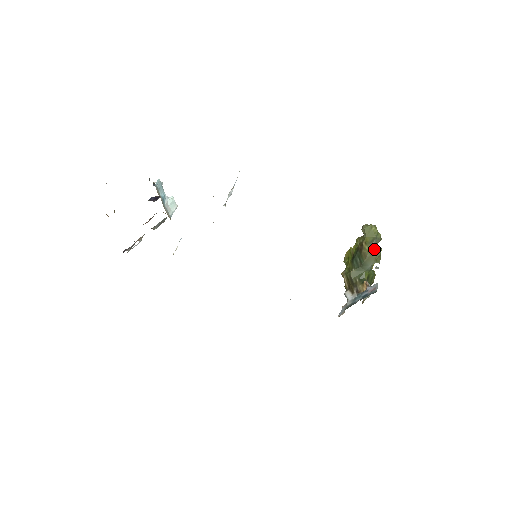
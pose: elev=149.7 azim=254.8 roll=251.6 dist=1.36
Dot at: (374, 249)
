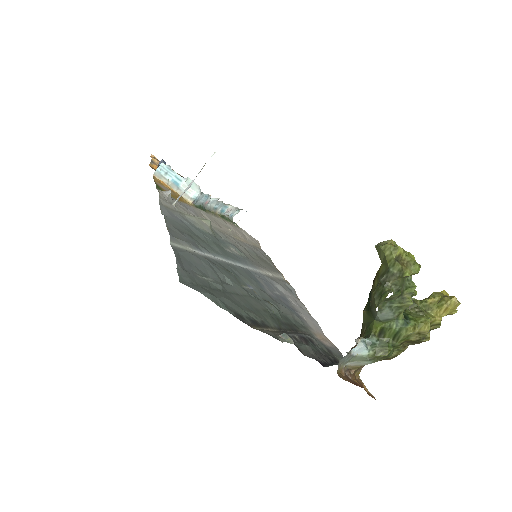
Dot at: (379, 290)
